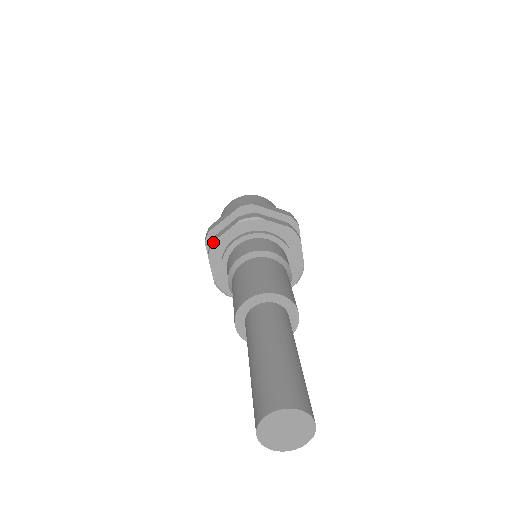
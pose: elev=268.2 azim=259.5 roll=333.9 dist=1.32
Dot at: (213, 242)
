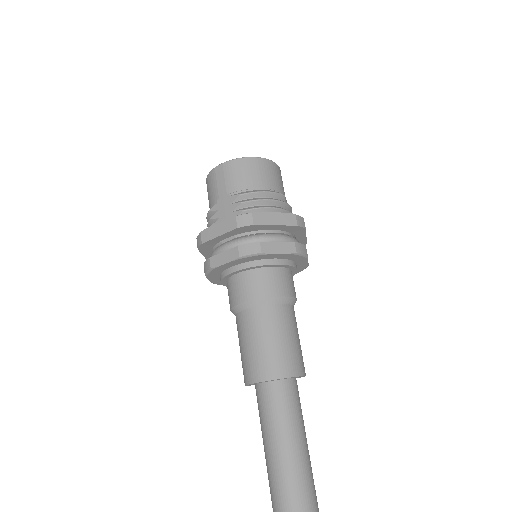
Dot at: (210, 269)
